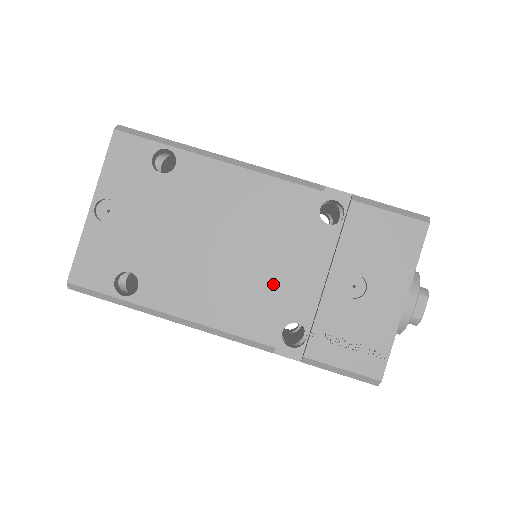
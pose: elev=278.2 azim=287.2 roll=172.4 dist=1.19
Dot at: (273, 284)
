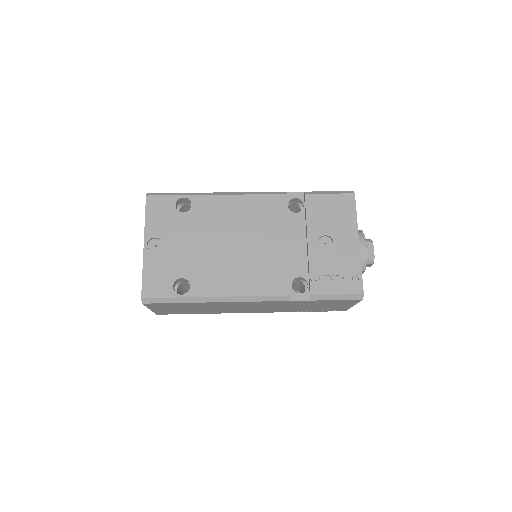
Dot at: (276, 257)
